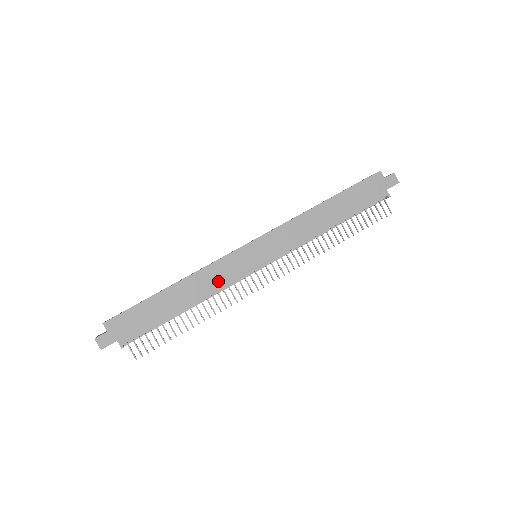
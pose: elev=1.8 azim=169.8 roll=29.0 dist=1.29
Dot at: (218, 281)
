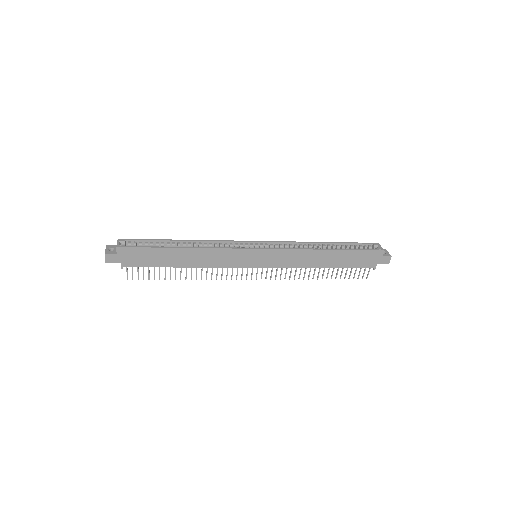
Dot at: (218, 261)
